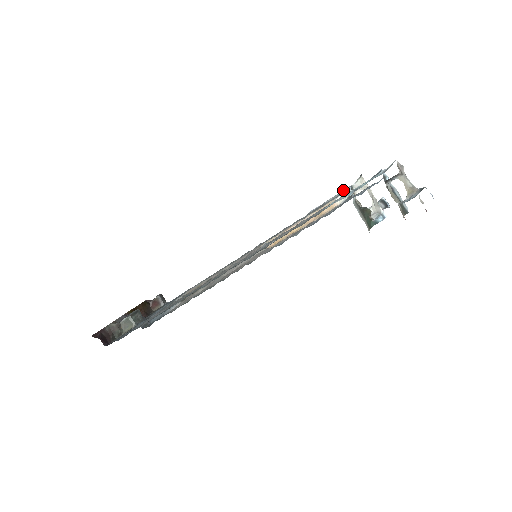
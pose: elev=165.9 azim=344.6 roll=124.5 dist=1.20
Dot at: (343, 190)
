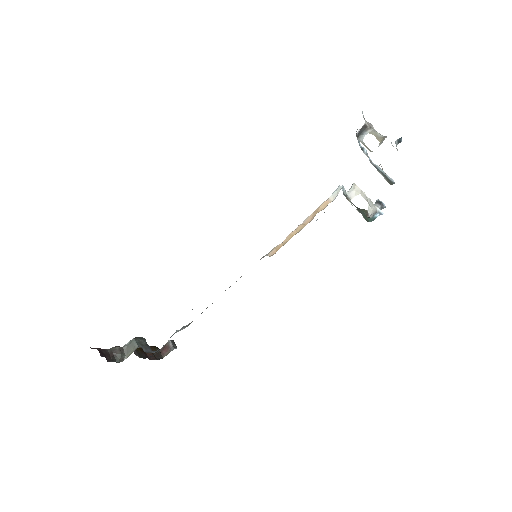
Dot at: occluded
